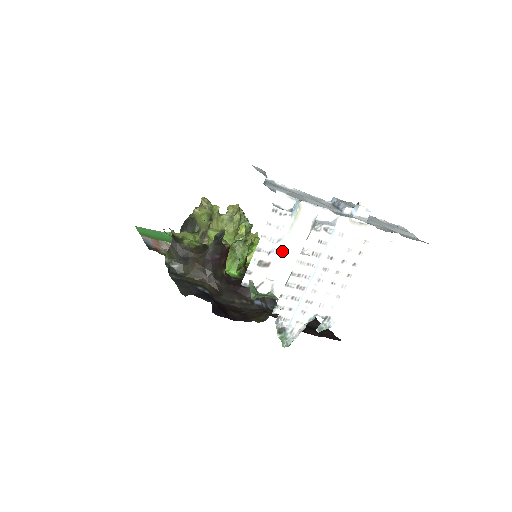
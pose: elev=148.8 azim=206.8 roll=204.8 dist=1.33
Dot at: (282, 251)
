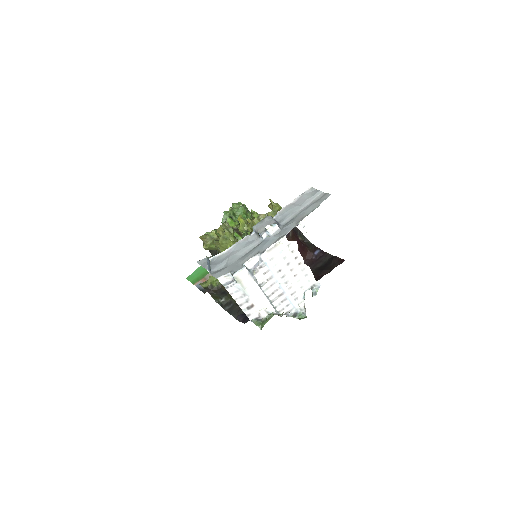
Dot at: (251, 296)
